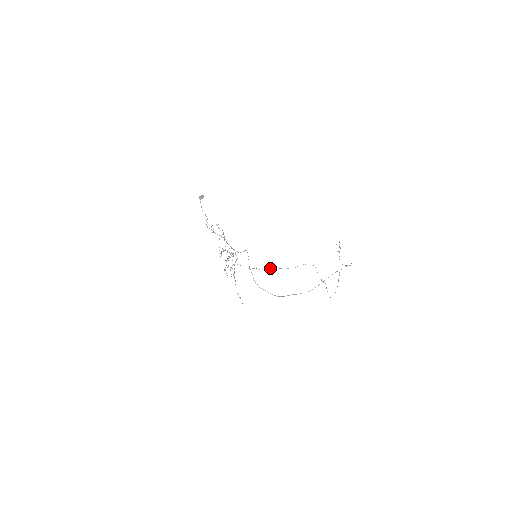
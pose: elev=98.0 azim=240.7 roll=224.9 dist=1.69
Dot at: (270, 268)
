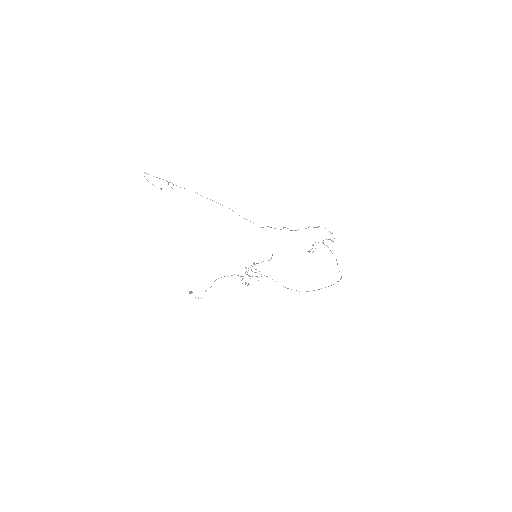
Dot at: occluded
